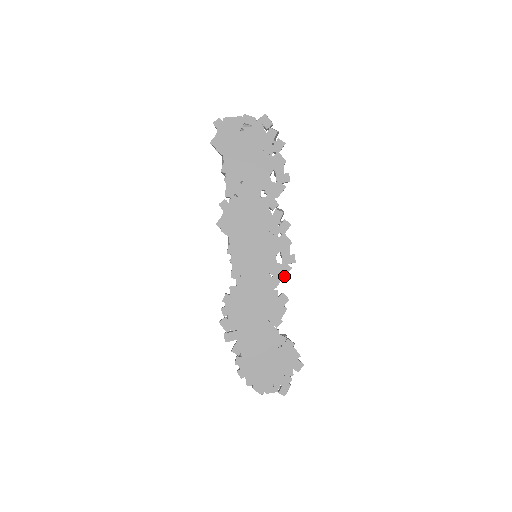
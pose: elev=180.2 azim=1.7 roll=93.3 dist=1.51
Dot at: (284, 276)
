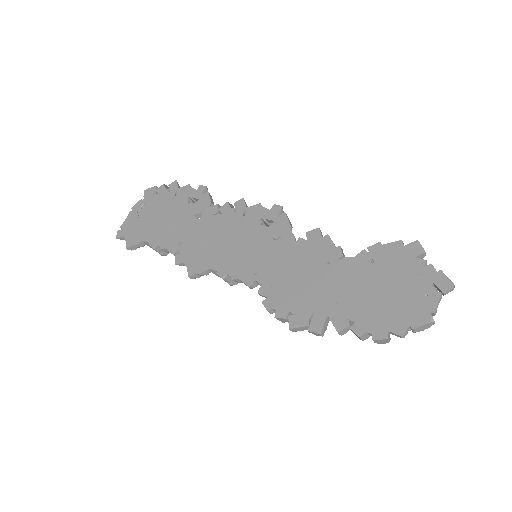
Dot at: (288, 224)
